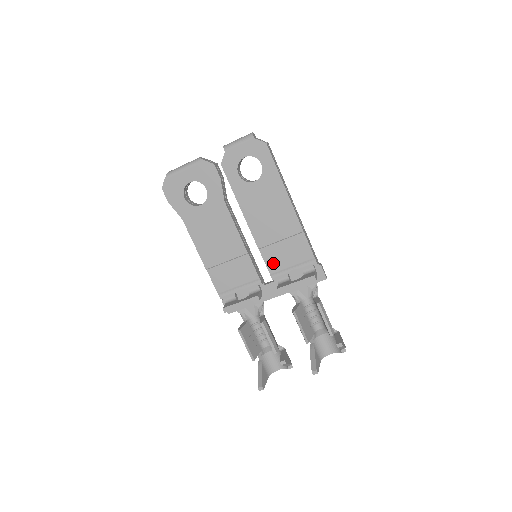
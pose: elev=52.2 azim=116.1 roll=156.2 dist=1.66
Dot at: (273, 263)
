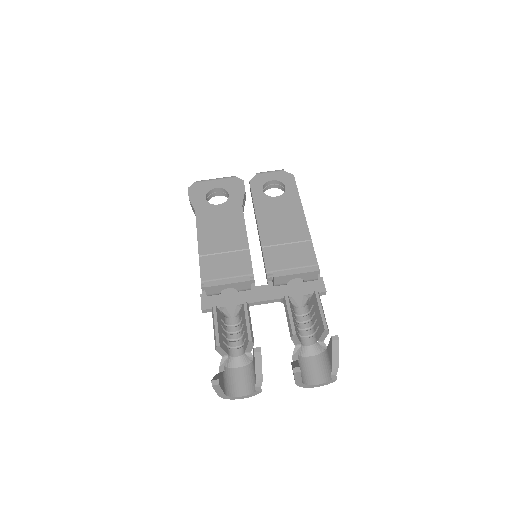
Dot at: (273, 262)
